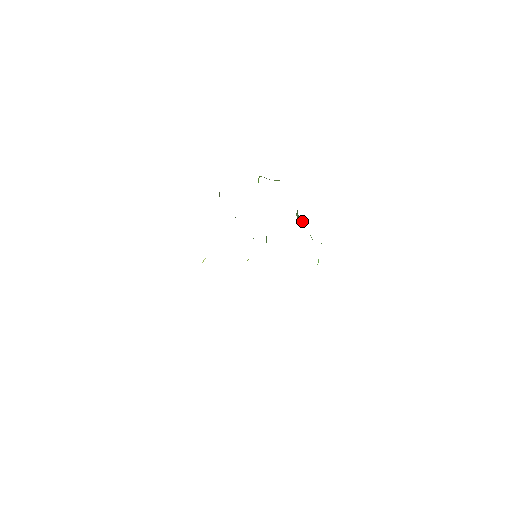
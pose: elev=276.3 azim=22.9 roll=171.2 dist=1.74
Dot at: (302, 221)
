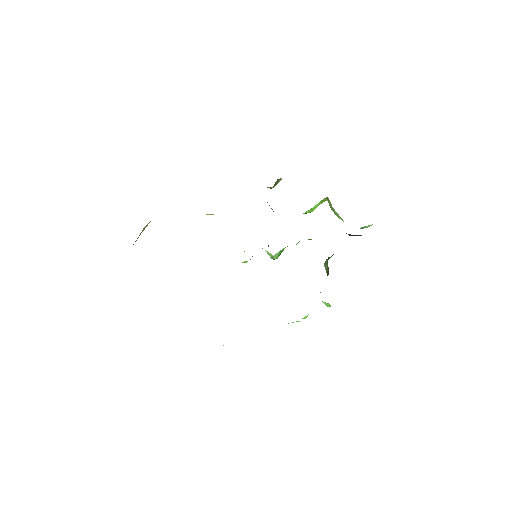
Dot at: (326, 269)
